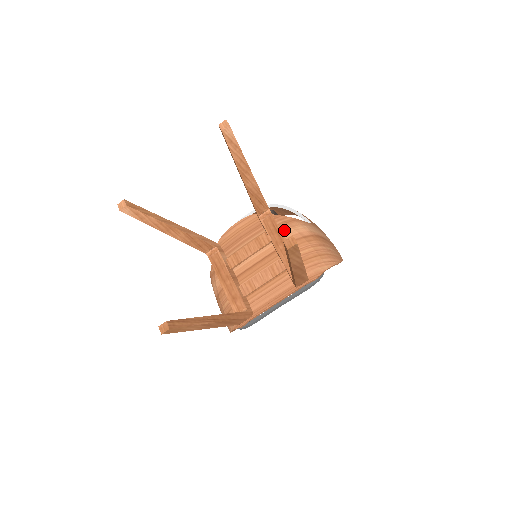
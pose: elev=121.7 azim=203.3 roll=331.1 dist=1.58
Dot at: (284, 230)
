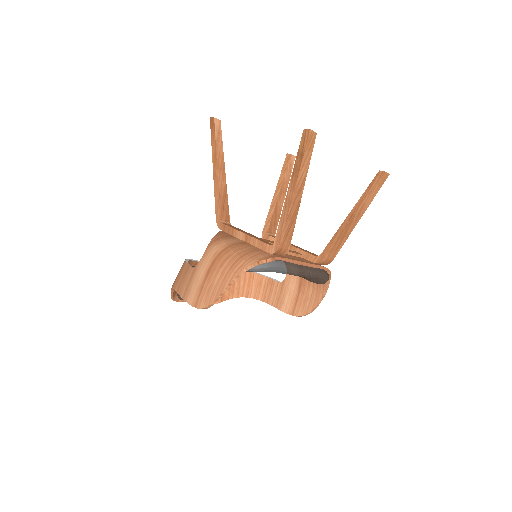
Dot at: occluded
